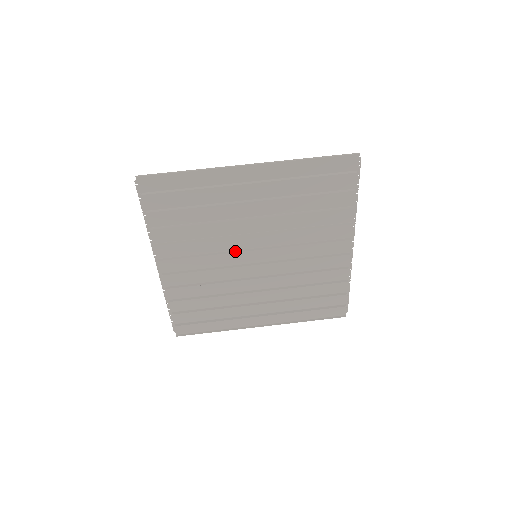
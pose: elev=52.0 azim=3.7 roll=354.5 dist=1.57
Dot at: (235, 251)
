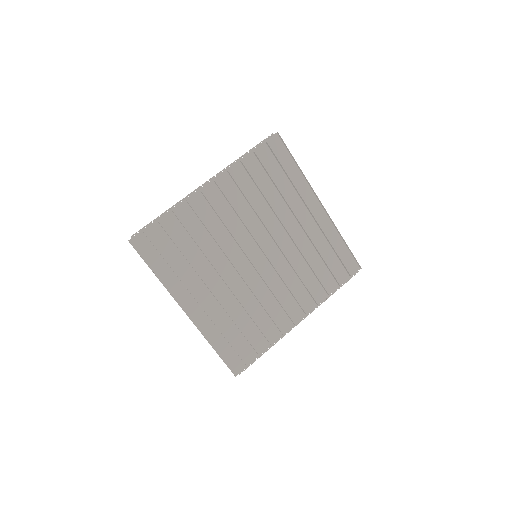
Dot at: (253, 236)
